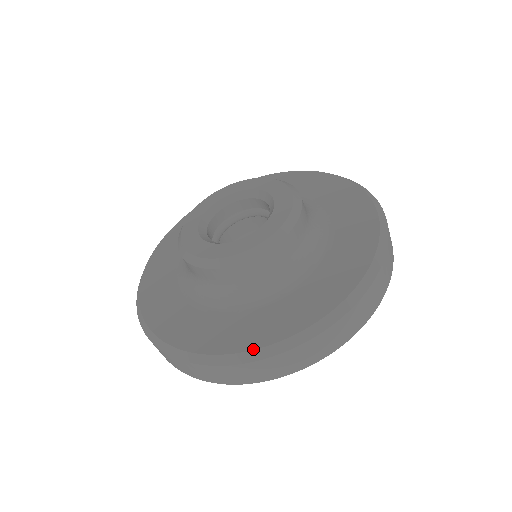
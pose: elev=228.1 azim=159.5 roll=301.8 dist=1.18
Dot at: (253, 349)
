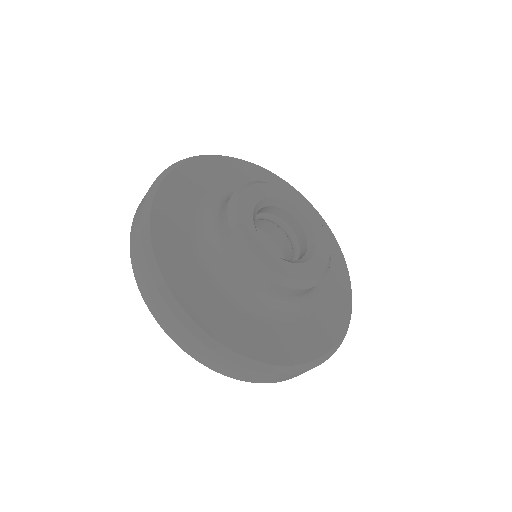
Dot at: (326, 353)
